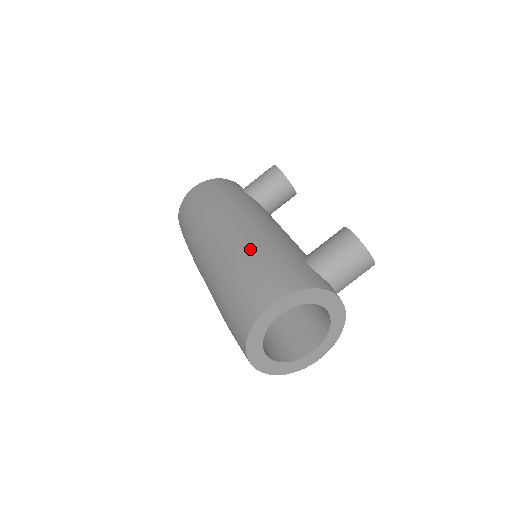
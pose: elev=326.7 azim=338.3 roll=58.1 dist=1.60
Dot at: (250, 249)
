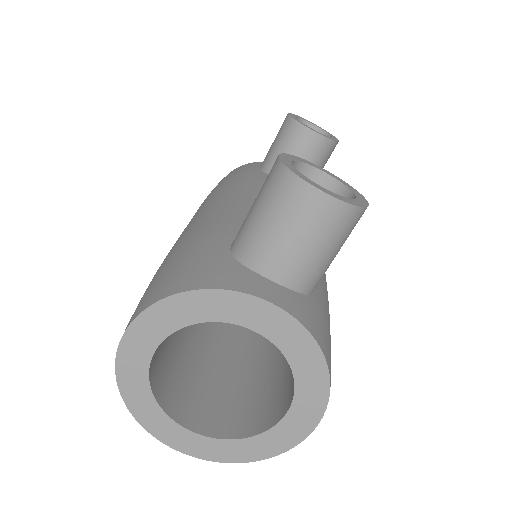
Dot at: (171, 249)
